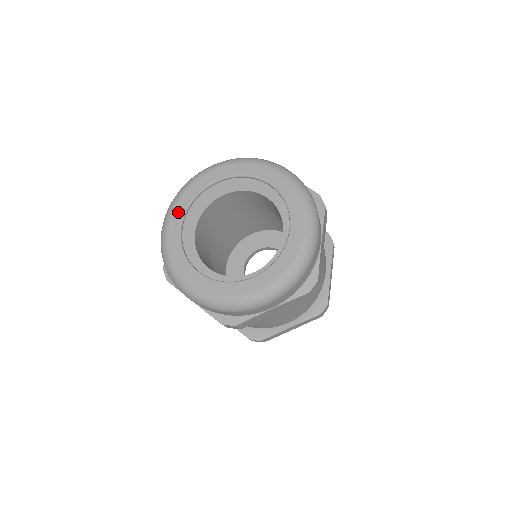
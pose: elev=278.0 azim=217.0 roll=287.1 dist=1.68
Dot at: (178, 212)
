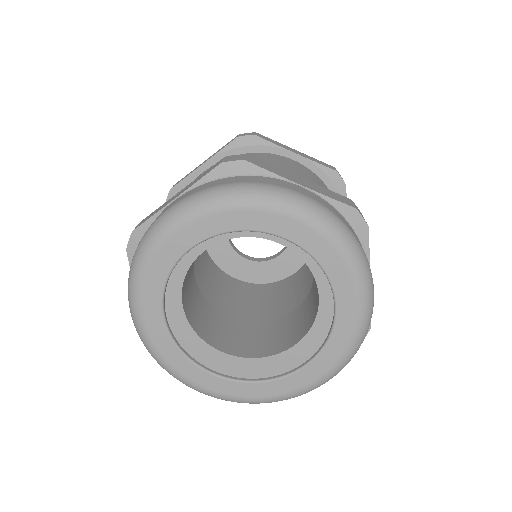
Dot at: (202, 227)
